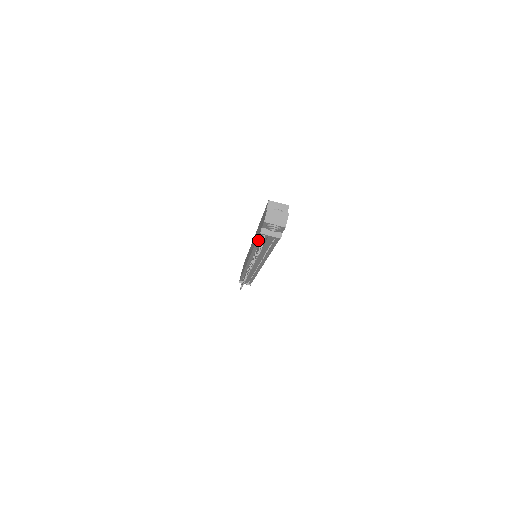
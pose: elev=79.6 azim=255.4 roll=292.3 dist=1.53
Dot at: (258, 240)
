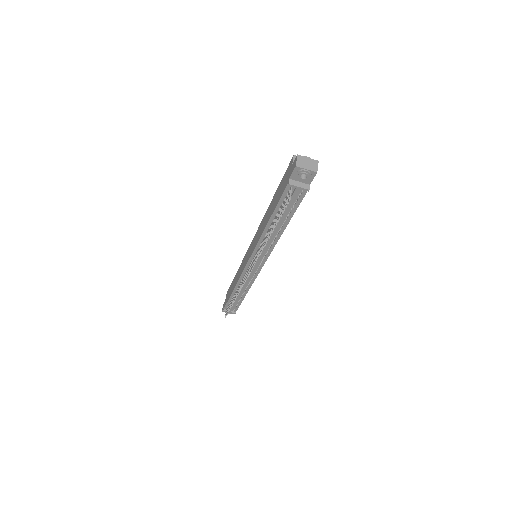
Dot at: (278, 205)
